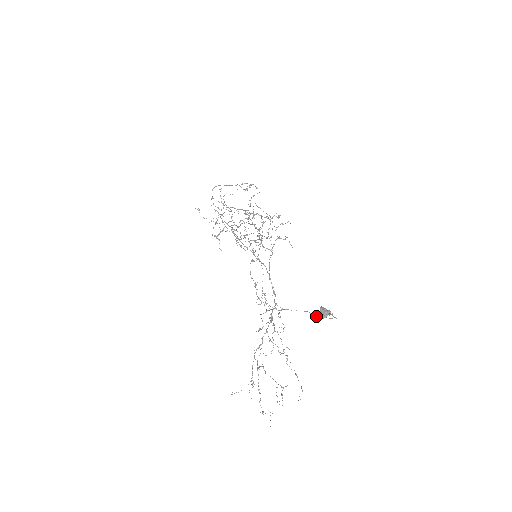
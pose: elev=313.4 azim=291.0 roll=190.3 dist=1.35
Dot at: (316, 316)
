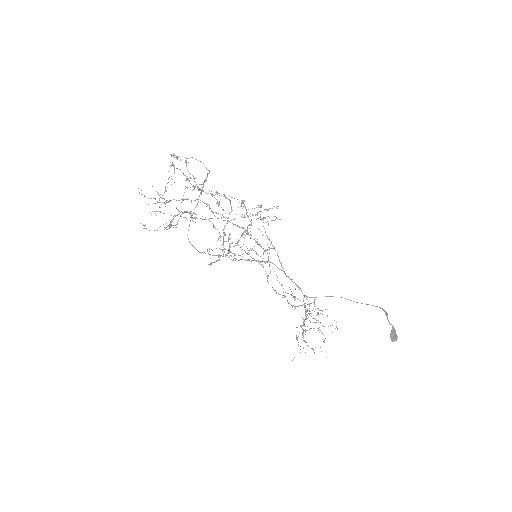
Dot at: occluded
